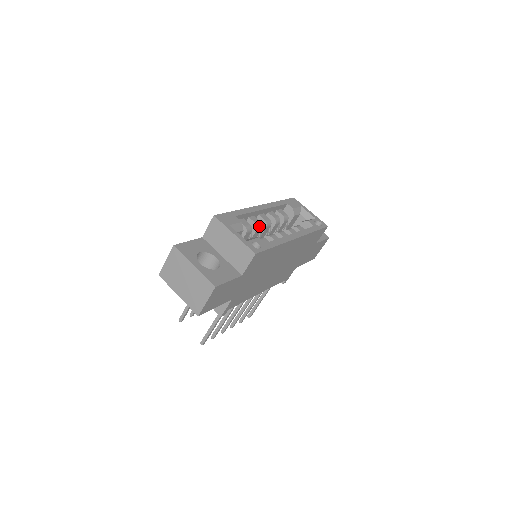
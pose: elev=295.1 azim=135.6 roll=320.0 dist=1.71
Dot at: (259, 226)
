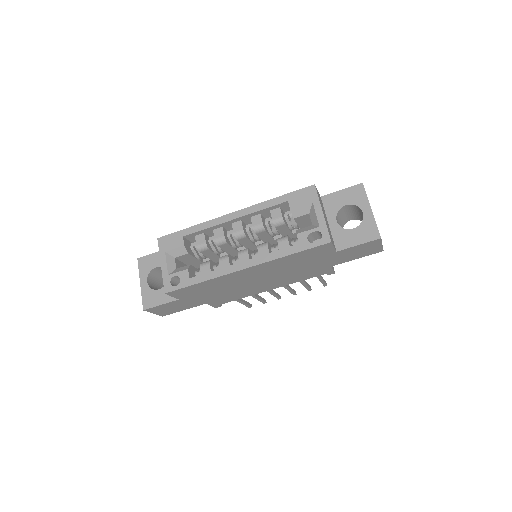
Dot at: (221, 242)
